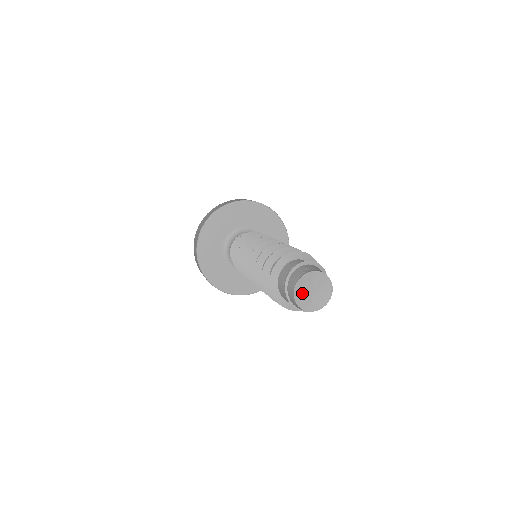
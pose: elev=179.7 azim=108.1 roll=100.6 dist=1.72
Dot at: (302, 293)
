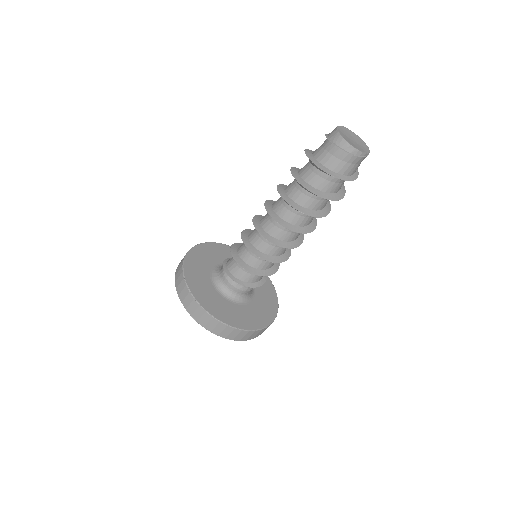
Dot at: (344, 135)
